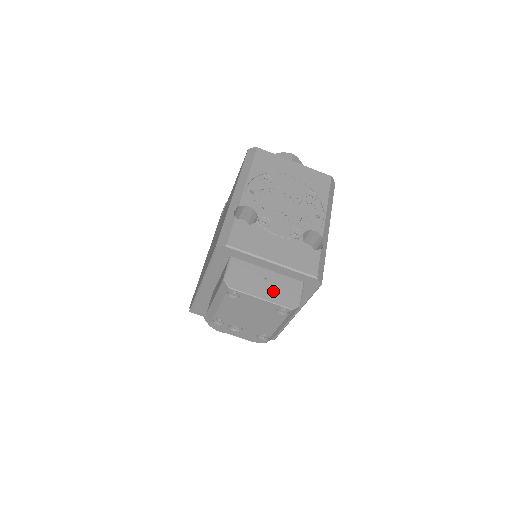
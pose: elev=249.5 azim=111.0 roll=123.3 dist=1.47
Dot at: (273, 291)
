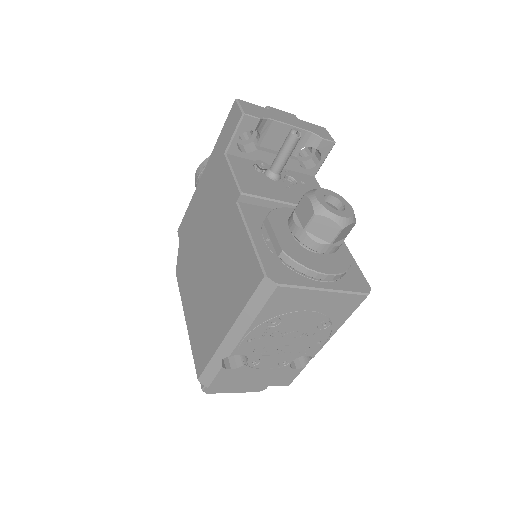
Dot at: (246, 387)
